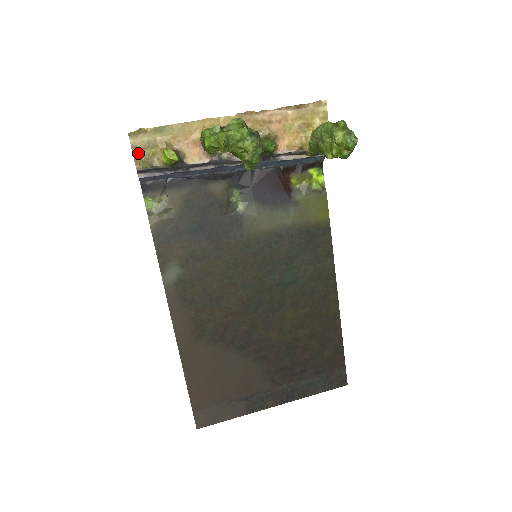
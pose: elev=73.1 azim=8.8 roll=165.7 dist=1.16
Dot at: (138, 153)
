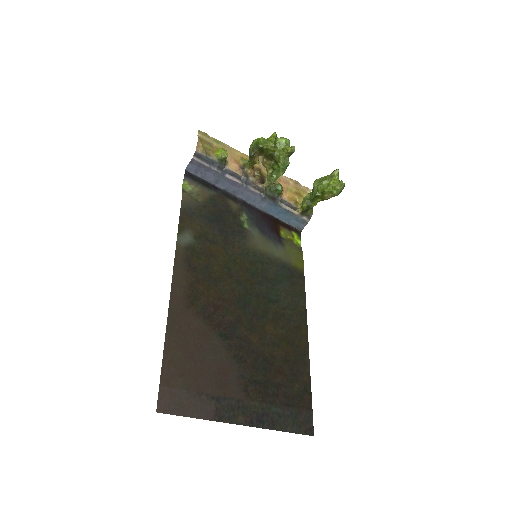
Dot at: (201, 142)
